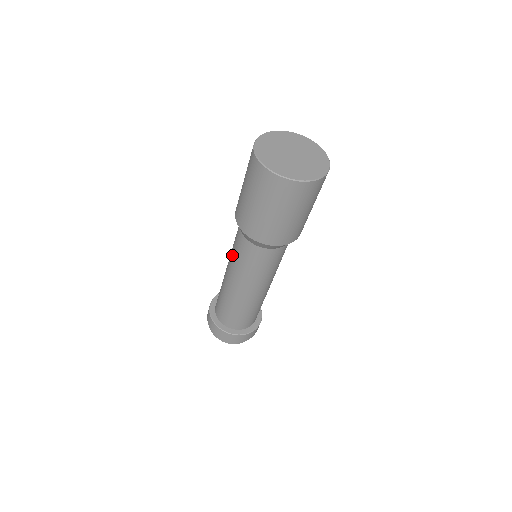
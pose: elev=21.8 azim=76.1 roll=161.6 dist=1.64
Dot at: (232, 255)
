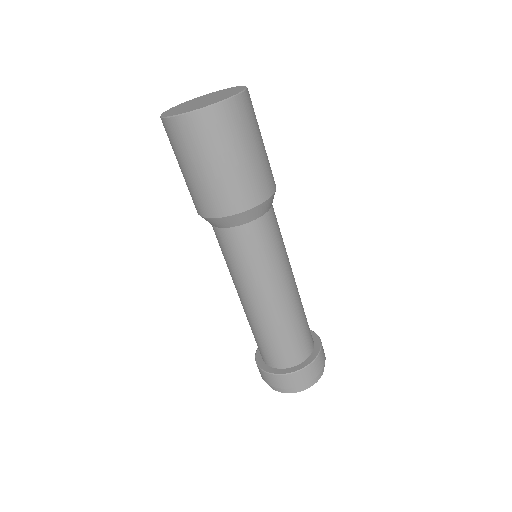
Dot at: occluded
